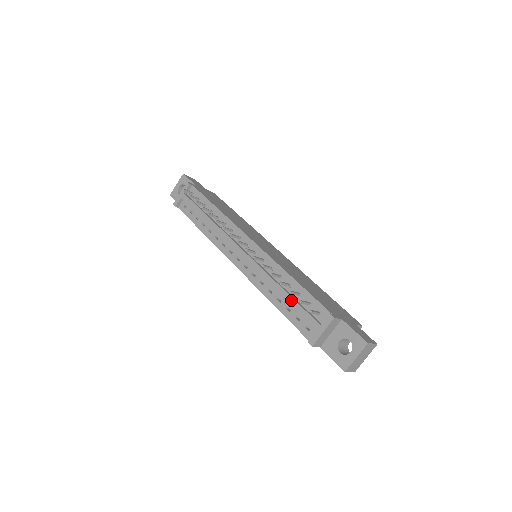
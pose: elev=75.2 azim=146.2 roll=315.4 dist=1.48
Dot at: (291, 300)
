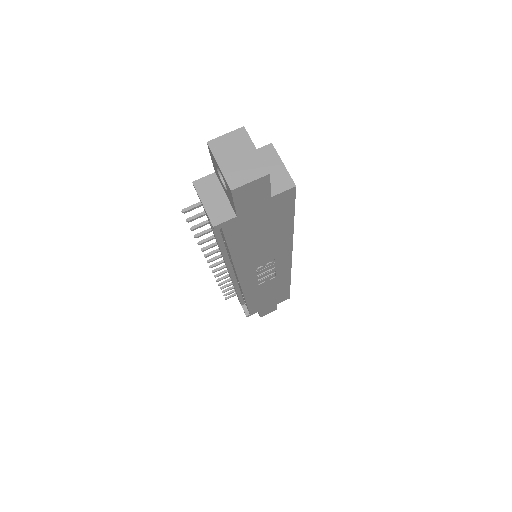
Dot at: occluded
